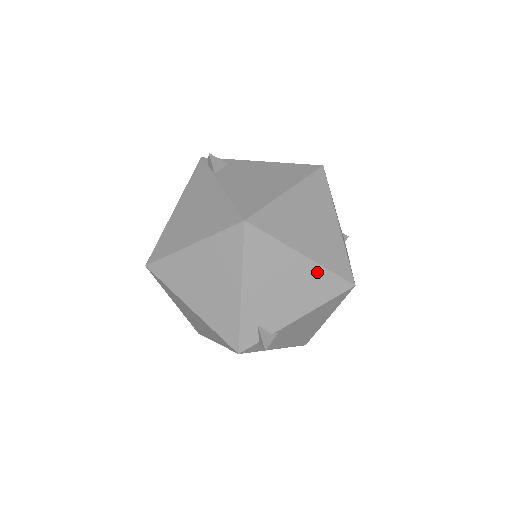
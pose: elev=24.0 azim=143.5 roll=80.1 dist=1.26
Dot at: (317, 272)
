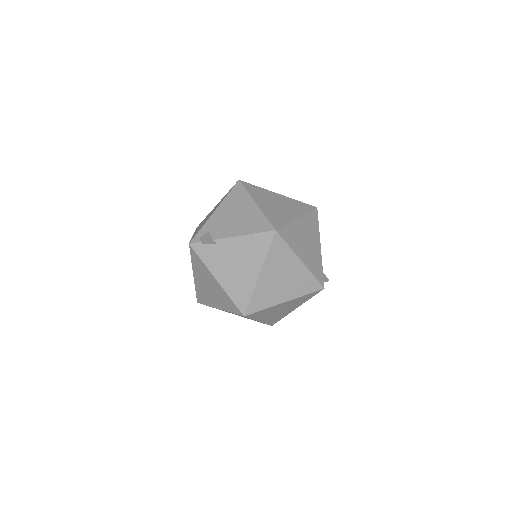
Dot at: (258, 215)
